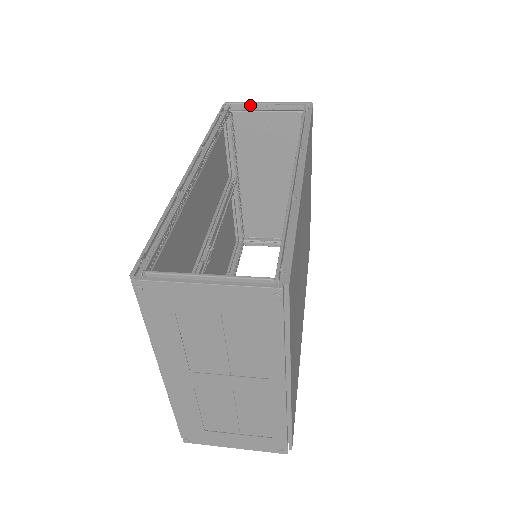
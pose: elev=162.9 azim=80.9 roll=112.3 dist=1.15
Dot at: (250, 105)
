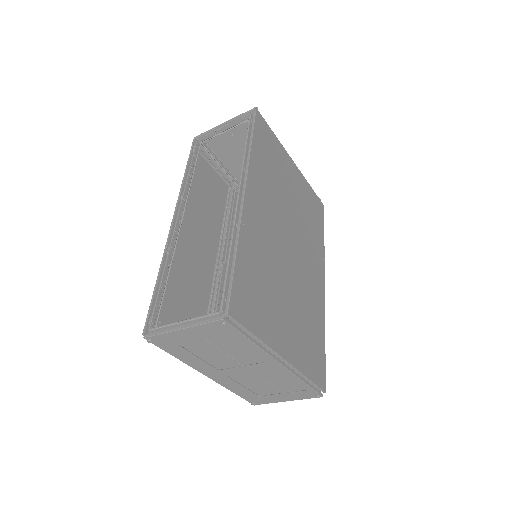
Dot at: (211, 132)
